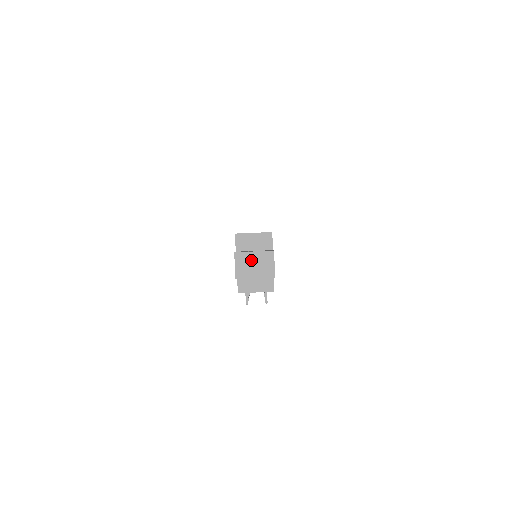
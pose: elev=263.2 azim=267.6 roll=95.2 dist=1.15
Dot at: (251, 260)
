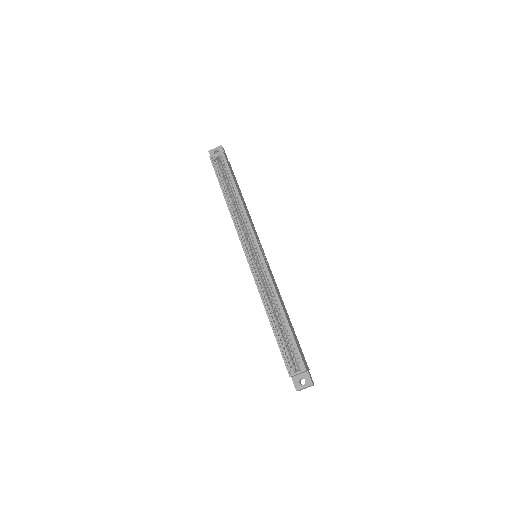
Dot at: occluded
